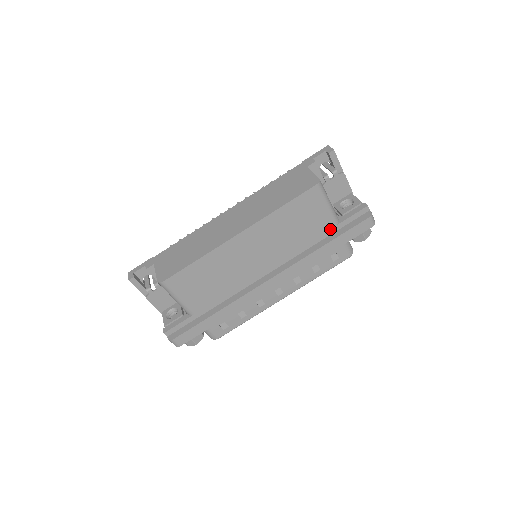
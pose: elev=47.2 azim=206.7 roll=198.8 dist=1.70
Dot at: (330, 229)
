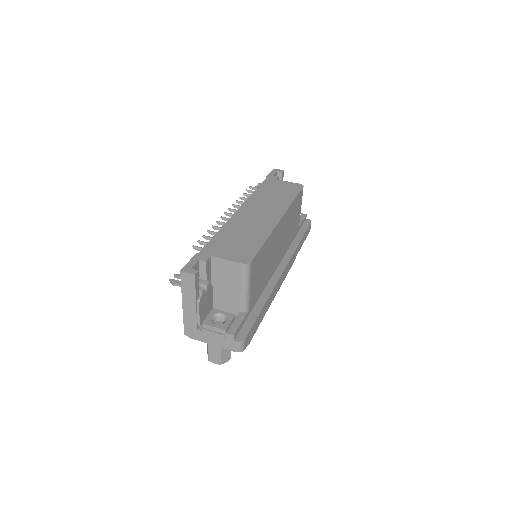
Dot at: (297, 230)
